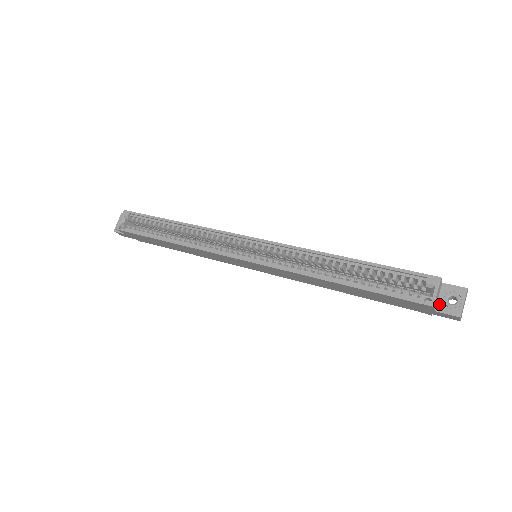
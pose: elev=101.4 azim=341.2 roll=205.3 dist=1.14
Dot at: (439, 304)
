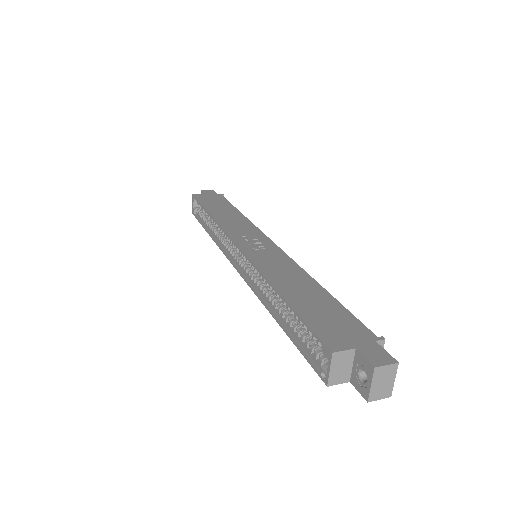
Dot at: (352, 375)
